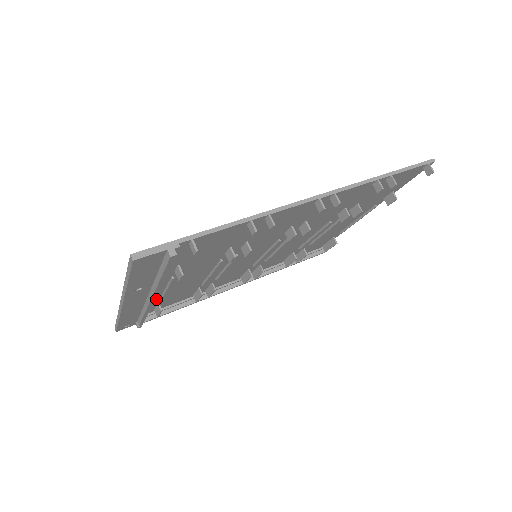
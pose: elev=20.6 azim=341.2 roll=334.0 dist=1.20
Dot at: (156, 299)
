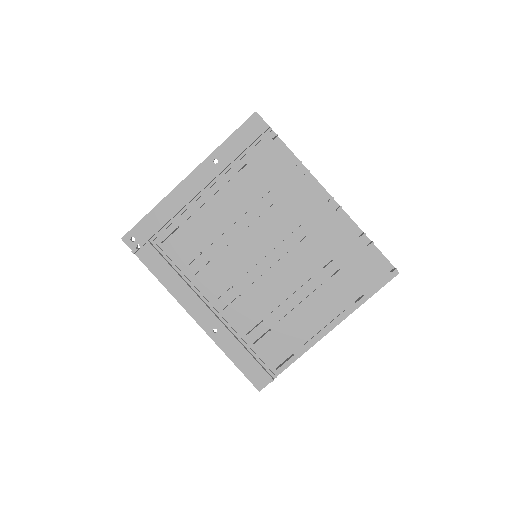
Dot at: (188, 214)
